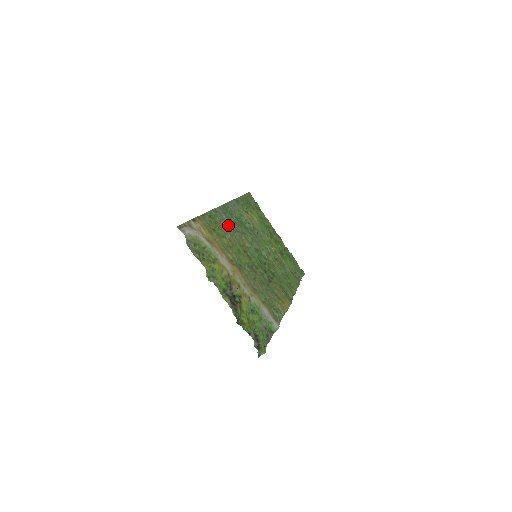
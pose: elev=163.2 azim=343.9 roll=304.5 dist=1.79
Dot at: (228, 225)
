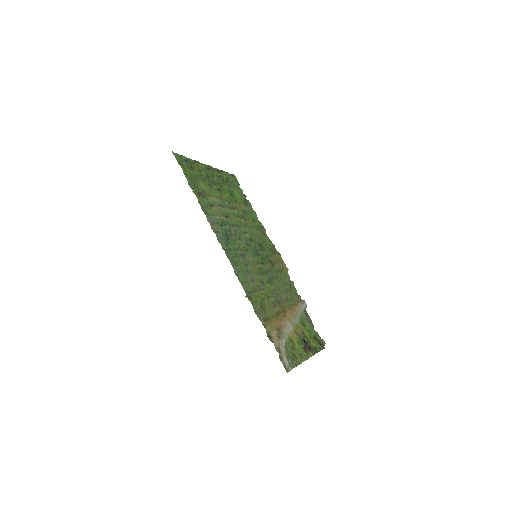
Dot at: (243, 270)
